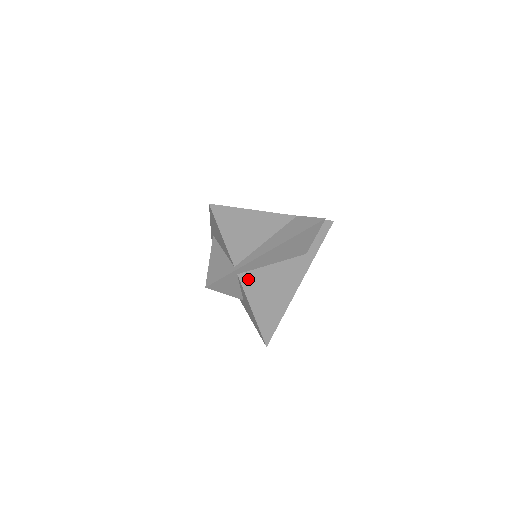
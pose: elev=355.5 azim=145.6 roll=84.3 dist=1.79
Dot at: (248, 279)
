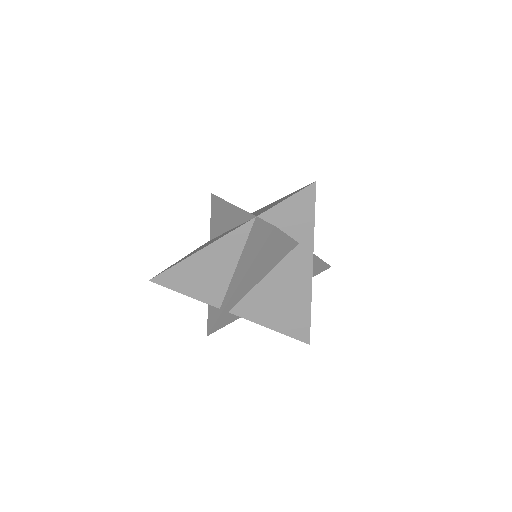
Dot at: (243, 308)
